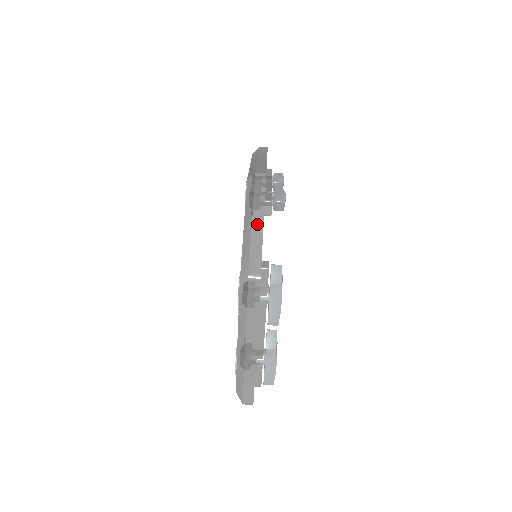
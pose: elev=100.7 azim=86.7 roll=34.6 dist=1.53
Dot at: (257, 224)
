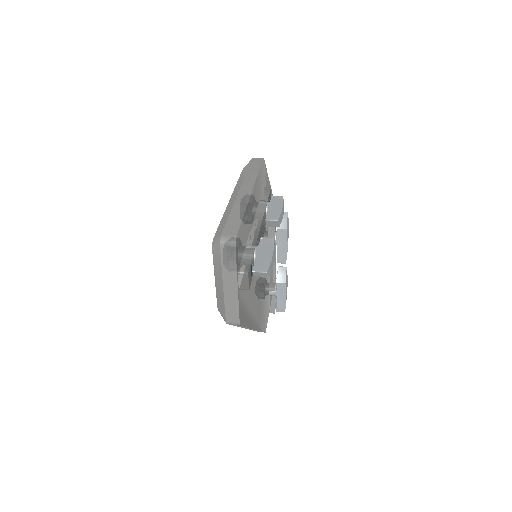
Dot at: occluded
